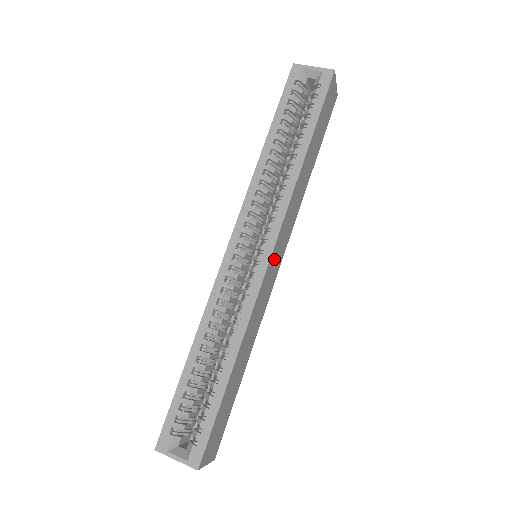
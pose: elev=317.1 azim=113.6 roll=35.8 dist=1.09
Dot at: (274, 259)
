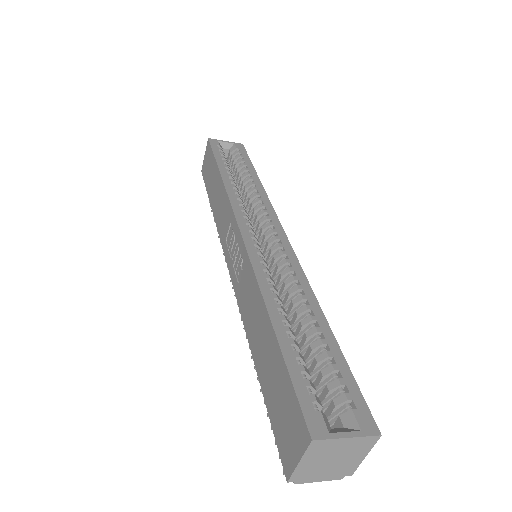
Dot at: occluded
